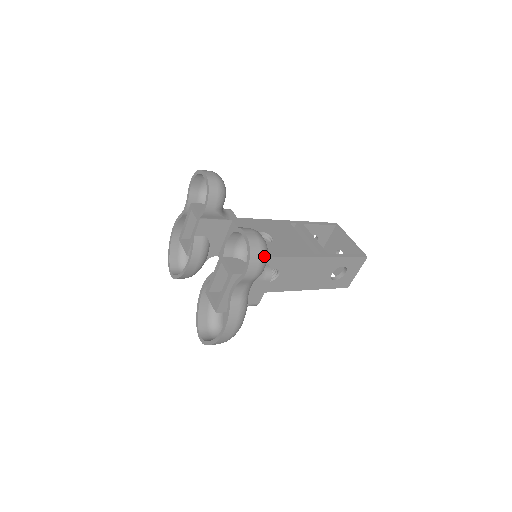
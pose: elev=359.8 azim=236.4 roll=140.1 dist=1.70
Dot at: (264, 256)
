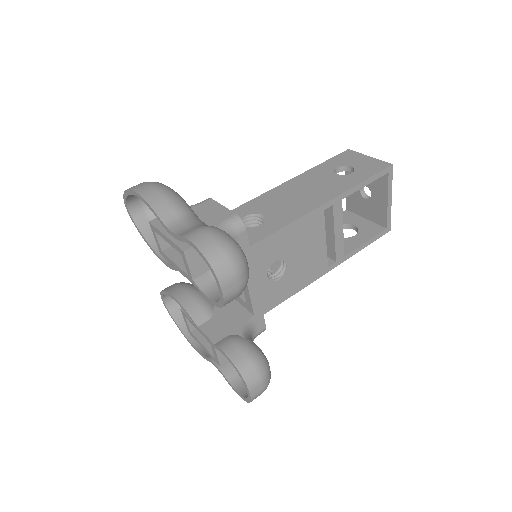
Dot at: occluded
